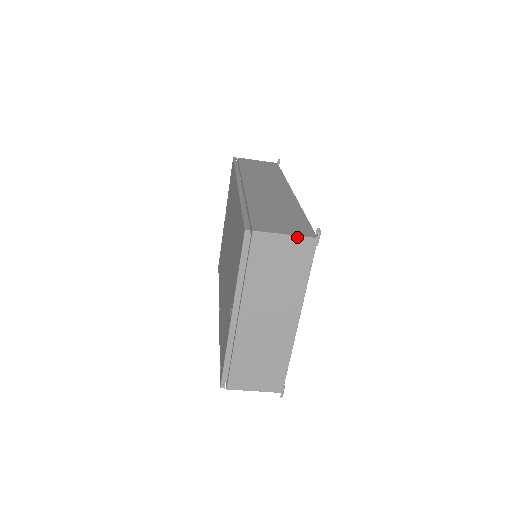
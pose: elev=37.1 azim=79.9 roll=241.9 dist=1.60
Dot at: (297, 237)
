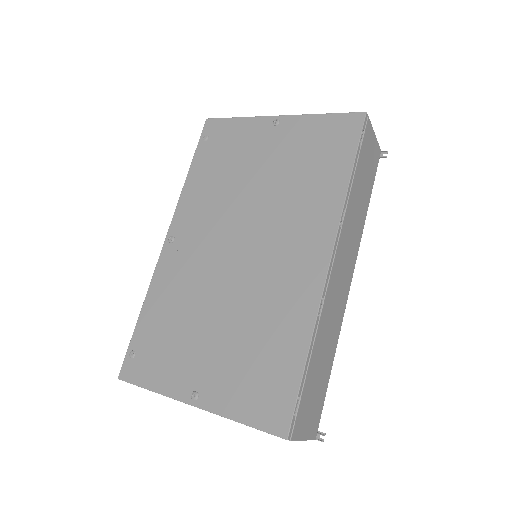
Dot at: occluded
